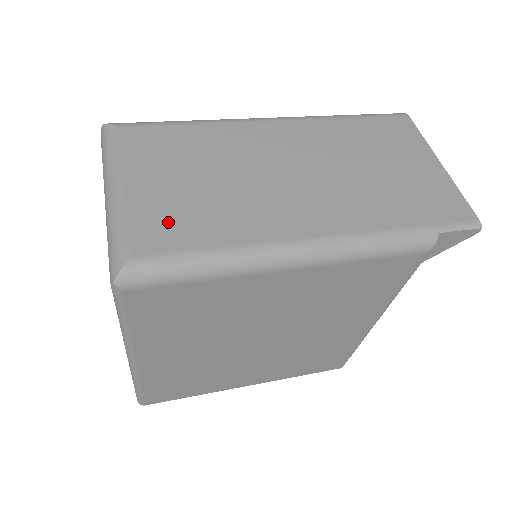
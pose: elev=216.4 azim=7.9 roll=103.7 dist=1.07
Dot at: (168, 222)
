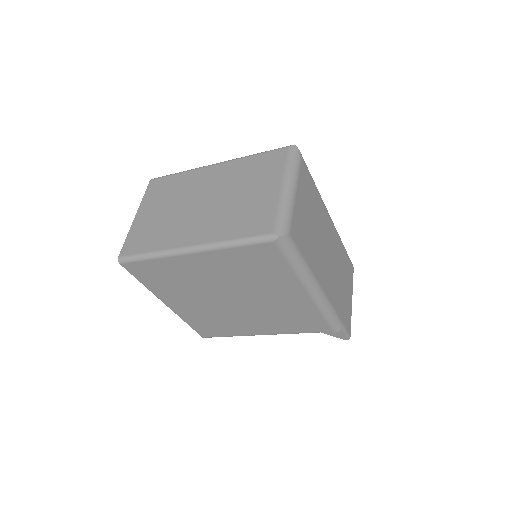
Dot at: (301, 230)
